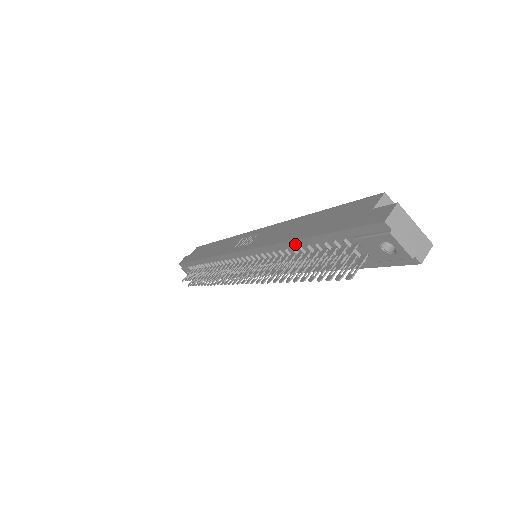
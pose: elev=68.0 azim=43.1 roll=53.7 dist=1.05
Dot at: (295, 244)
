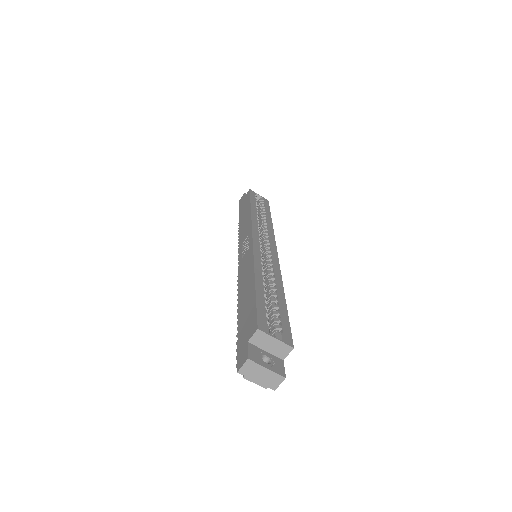
Dot at: occluded
